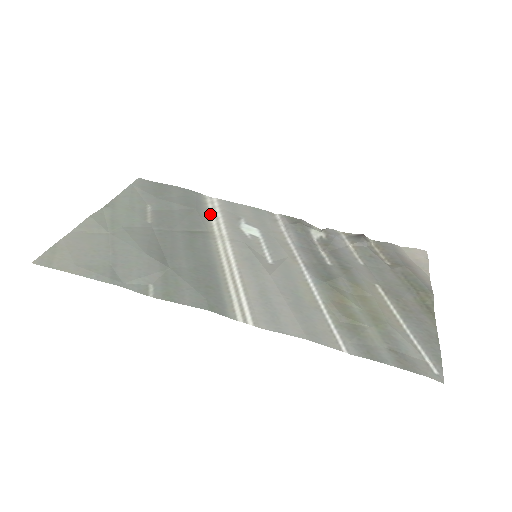
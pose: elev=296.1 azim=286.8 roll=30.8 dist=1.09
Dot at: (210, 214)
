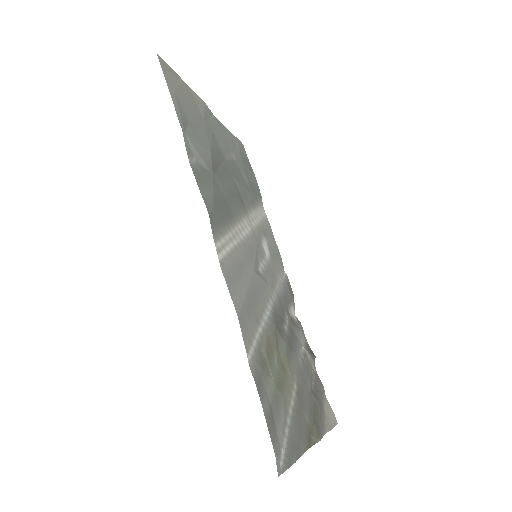
Dot at: (256, 210)
